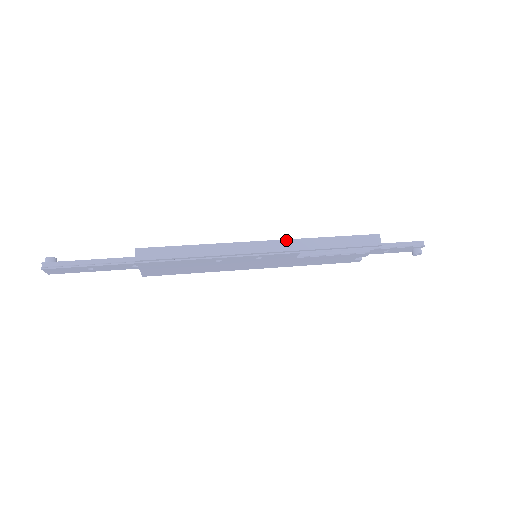
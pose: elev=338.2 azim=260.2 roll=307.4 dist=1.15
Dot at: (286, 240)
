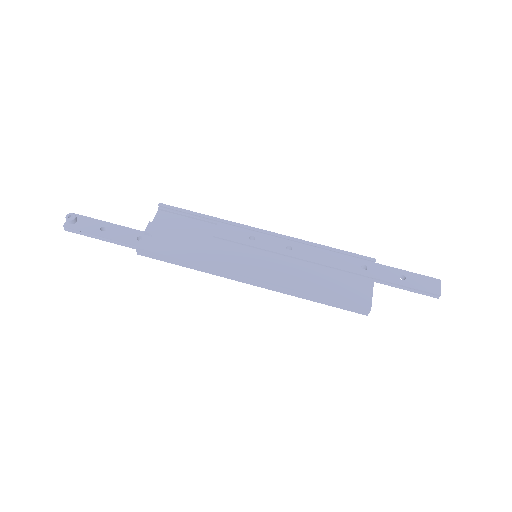
Dot at: (274, 285)
